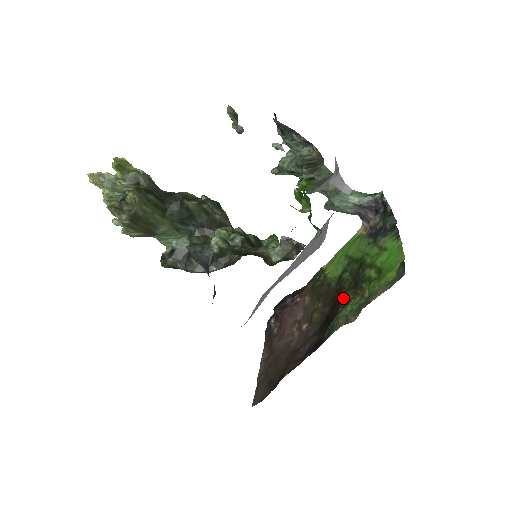
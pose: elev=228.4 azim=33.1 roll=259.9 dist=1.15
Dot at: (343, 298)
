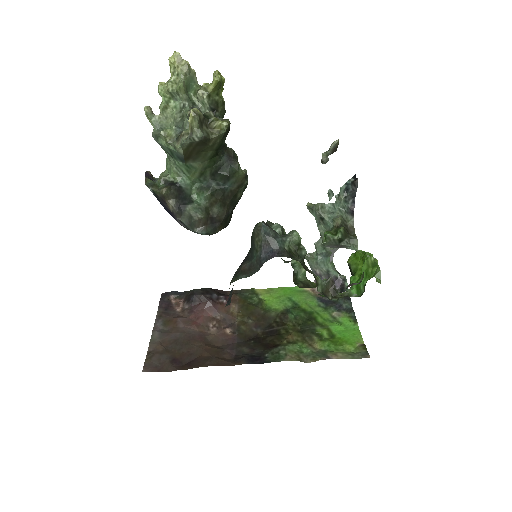
Dot at: (287, 334)
